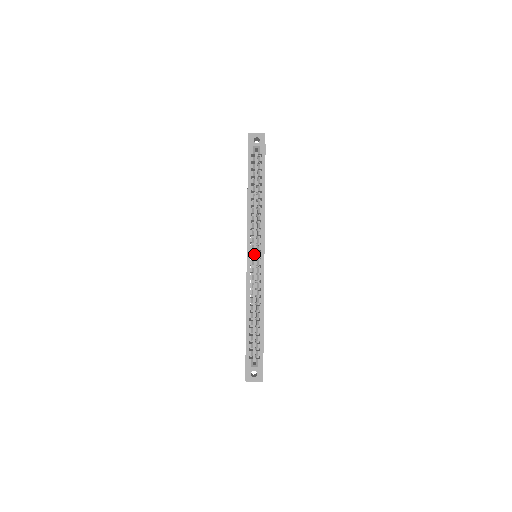
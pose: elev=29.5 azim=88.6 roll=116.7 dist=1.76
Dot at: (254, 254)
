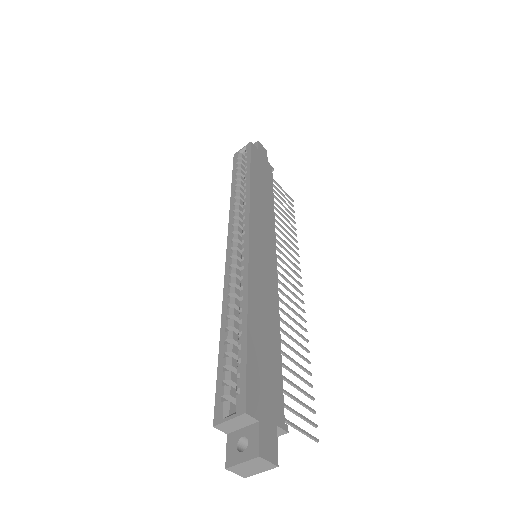
Dot at: occluded
